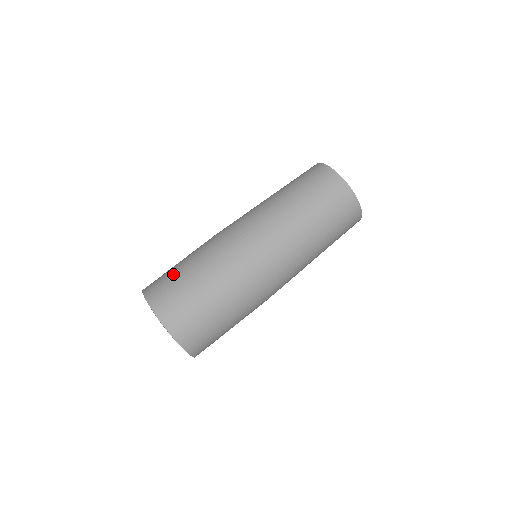
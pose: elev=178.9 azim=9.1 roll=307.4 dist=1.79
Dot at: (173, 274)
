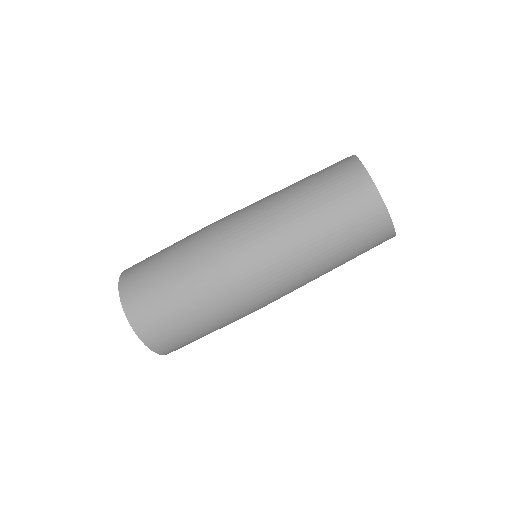
Dot at: occluded
